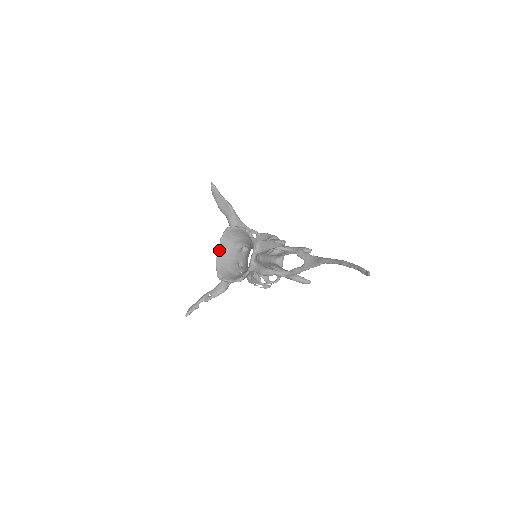
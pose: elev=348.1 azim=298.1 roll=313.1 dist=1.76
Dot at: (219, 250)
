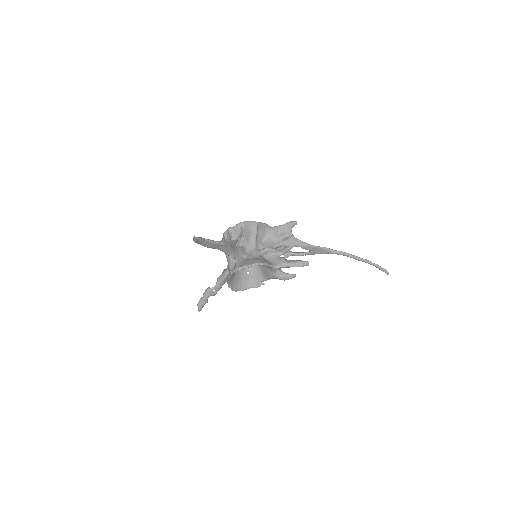
Dot at: occluded
